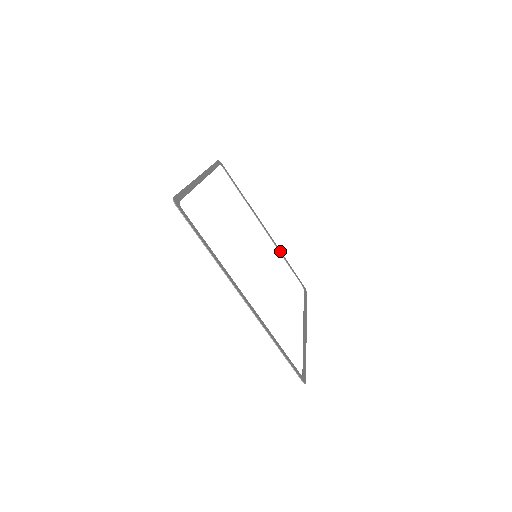
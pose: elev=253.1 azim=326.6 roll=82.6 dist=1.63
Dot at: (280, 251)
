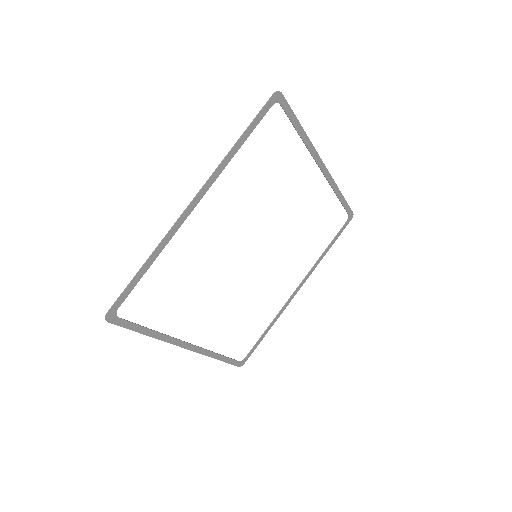
Dot at: (335, 187)
